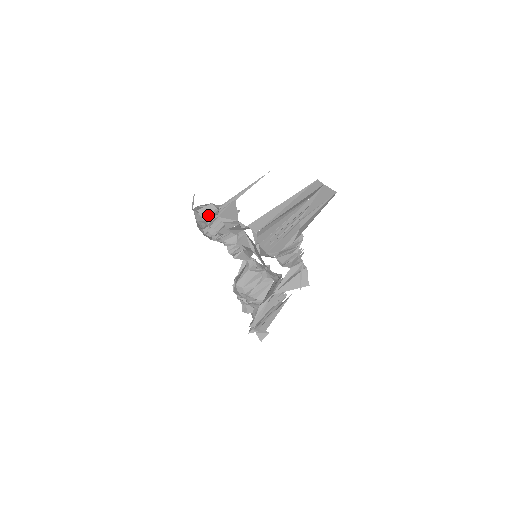
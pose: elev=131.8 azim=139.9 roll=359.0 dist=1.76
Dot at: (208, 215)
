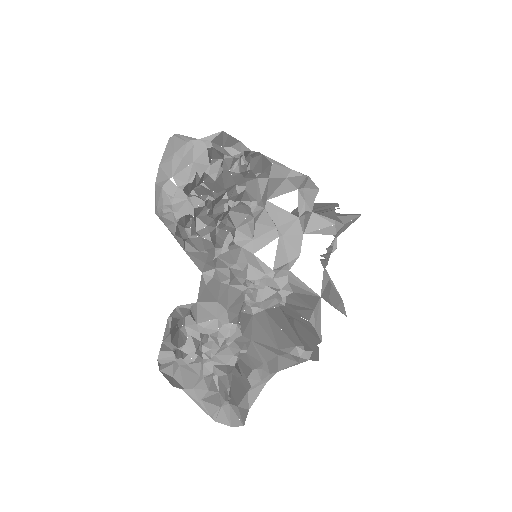
Dot at: (224, 157)
